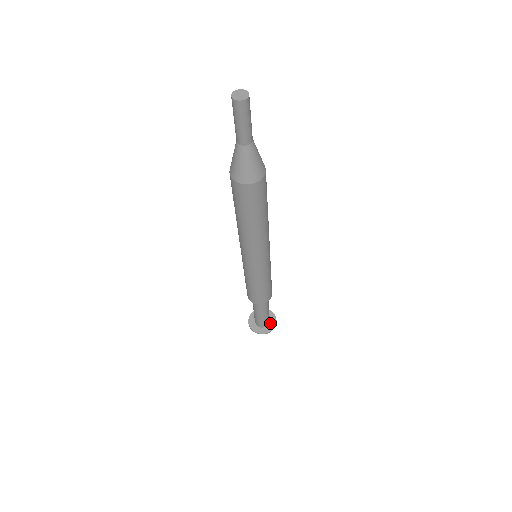
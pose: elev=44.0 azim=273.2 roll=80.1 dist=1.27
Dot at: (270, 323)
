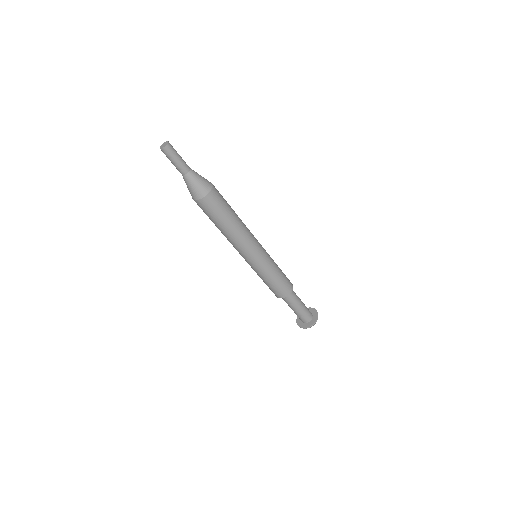
Dot at: (312, 320)
